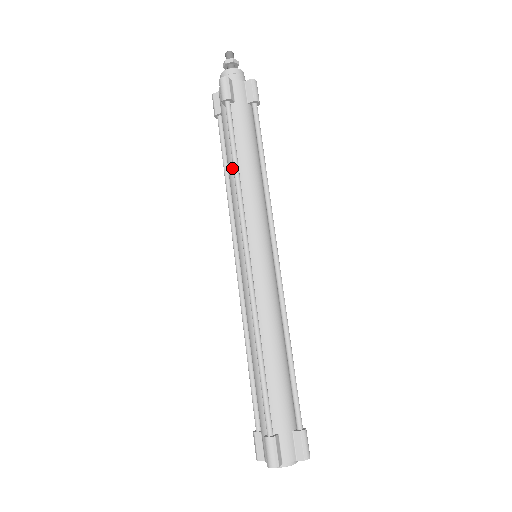
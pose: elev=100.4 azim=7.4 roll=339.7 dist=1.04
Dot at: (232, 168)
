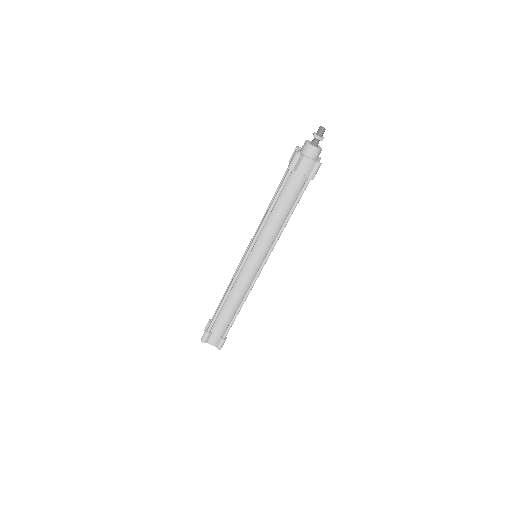
Dot at: occluded
